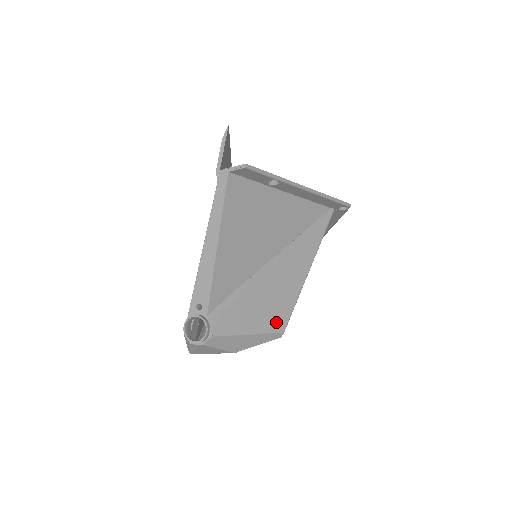
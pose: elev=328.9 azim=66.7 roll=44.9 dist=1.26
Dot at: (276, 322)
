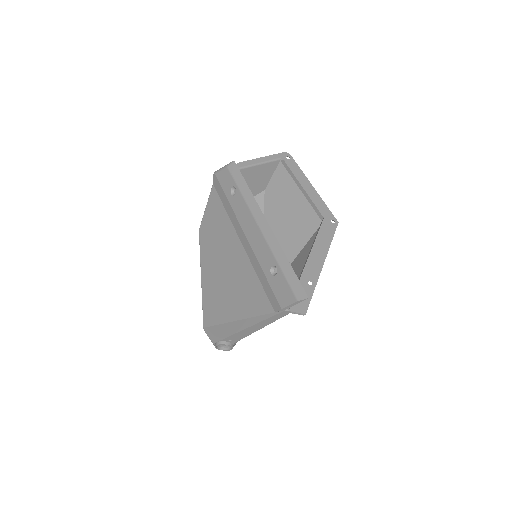
Dot at: occluded
